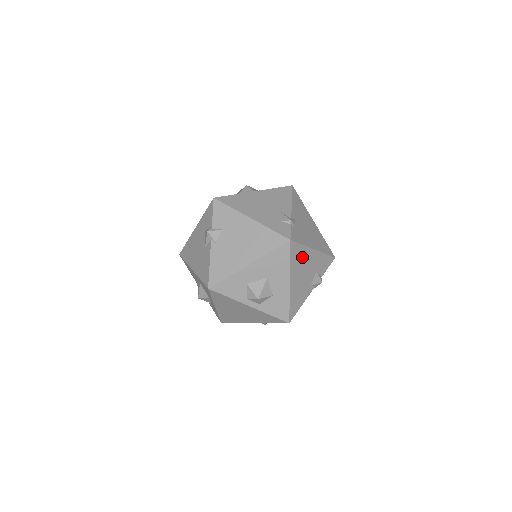
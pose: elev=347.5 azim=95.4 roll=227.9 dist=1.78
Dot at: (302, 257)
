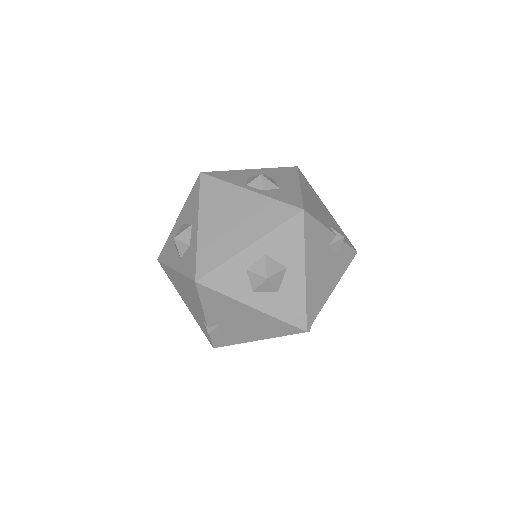
Dot at: (312, 193)
